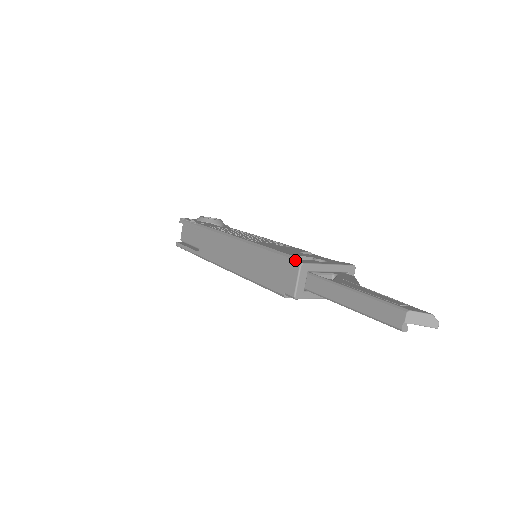
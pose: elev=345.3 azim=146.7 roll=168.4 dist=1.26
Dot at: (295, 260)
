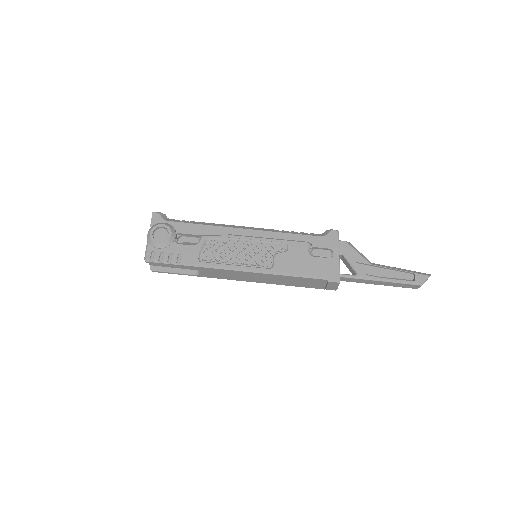
Dot at: (332, 280)
